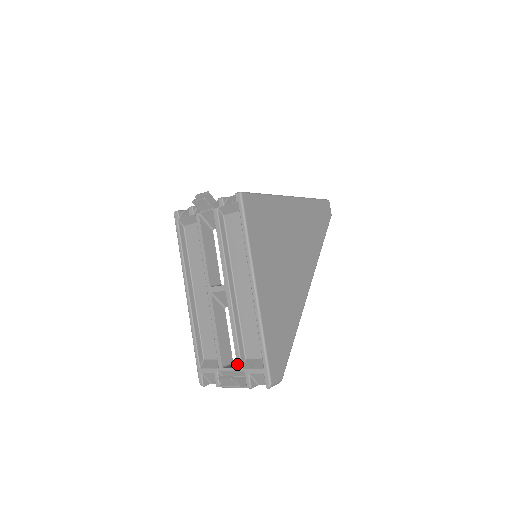
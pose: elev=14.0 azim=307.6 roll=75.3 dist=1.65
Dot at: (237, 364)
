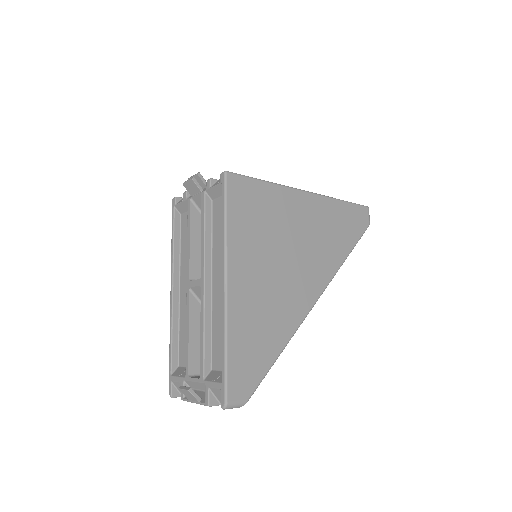
Dot at: (200, 374)
